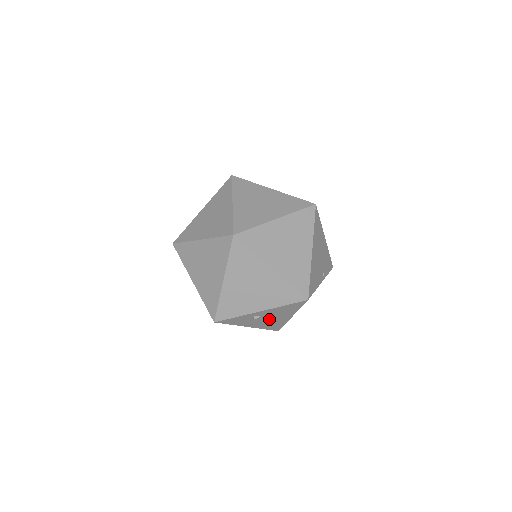
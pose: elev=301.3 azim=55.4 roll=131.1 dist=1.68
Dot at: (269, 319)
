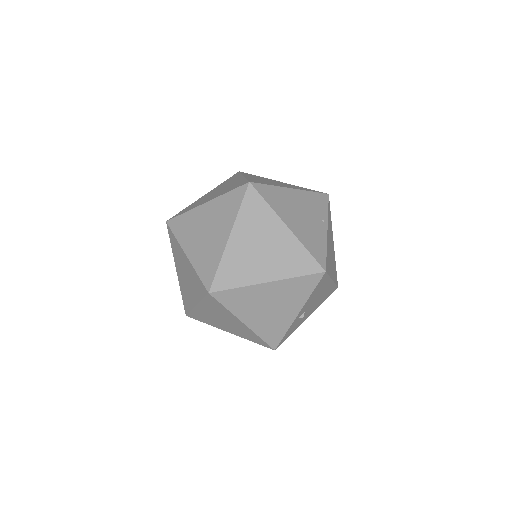
Dot at: (316, 301)
